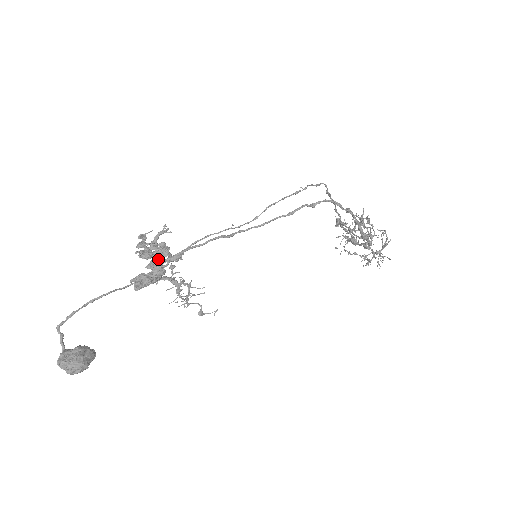
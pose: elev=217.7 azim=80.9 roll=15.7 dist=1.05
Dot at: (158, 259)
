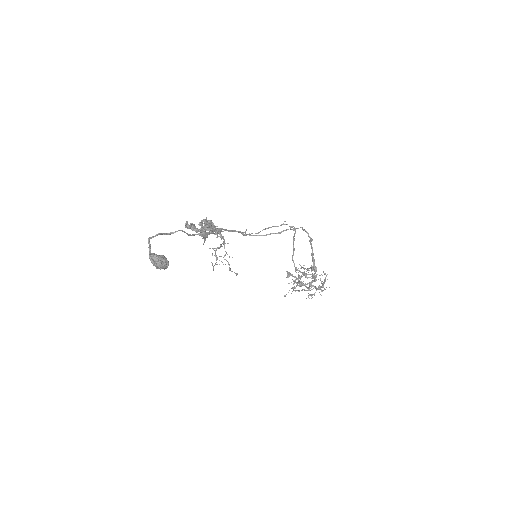
Dot at: occluded
